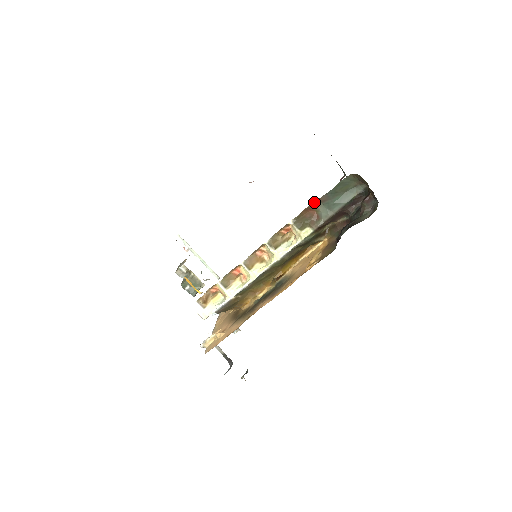
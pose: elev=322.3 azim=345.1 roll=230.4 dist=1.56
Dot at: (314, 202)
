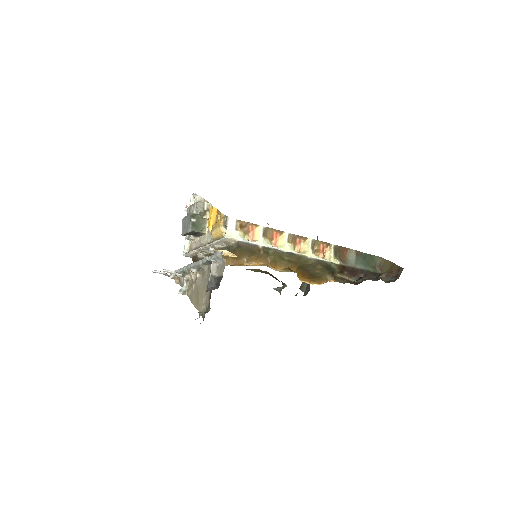
Dot at: (352, 250)
